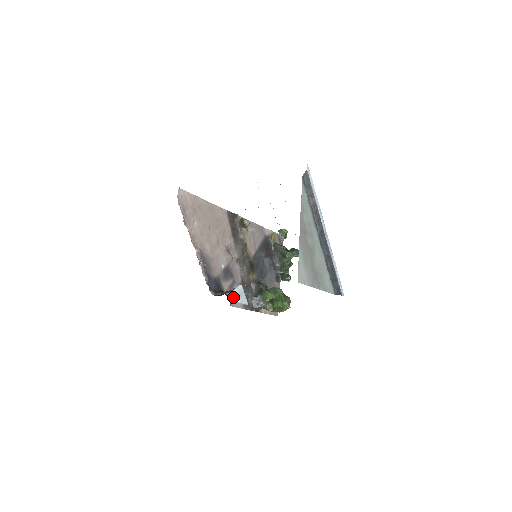
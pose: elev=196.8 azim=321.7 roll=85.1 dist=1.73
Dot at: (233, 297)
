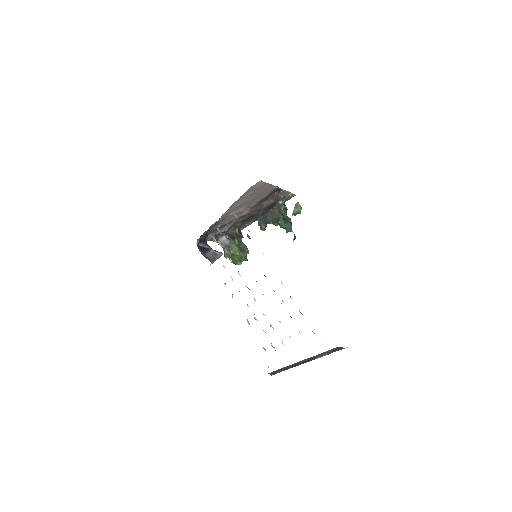
Dot at: occluded
